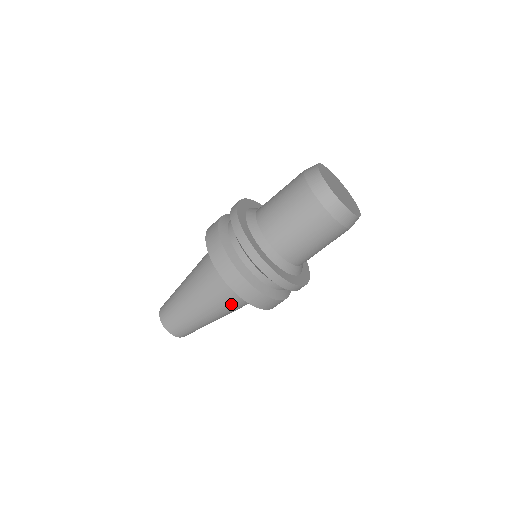
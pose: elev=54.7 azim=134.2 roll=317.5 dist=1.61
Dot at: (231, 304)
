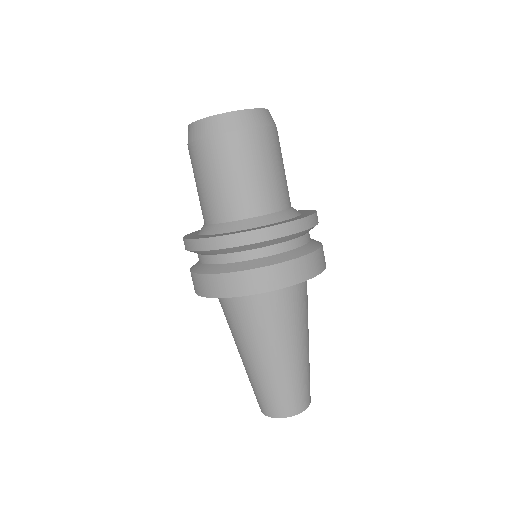
Dot at: (283, 316)
